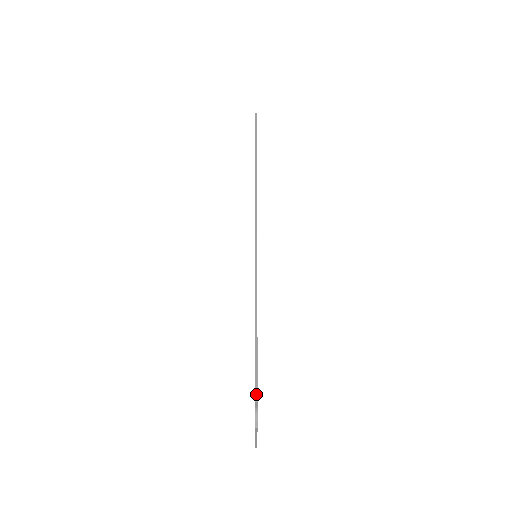
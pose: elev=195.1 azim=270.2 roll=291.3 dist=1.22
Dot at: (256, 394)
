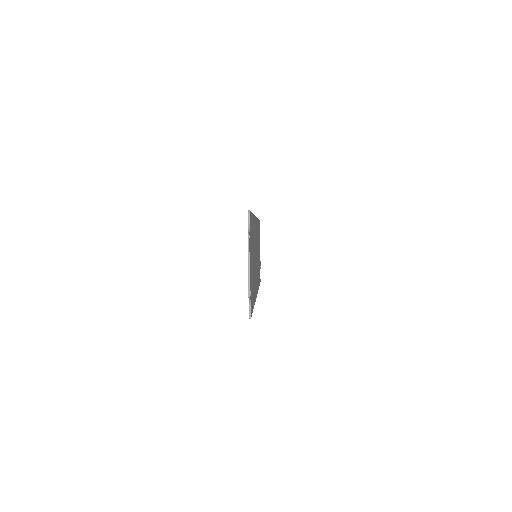
Dot at: (249, 210)
